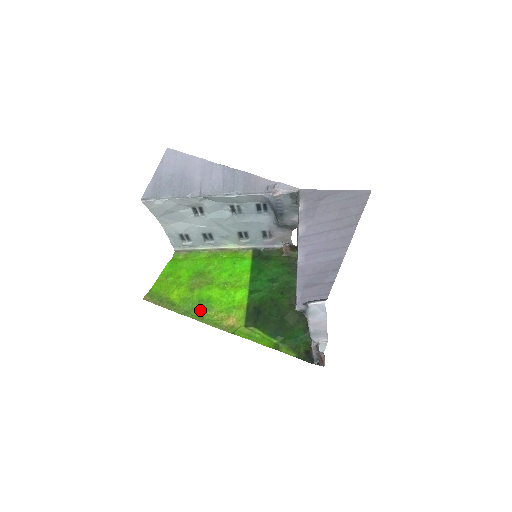
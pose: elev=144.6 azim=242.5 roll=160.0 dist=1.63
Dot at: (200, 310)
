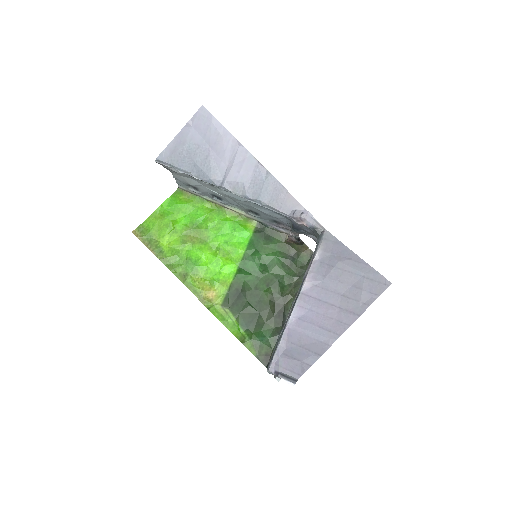
Dot at: (185, 269)
